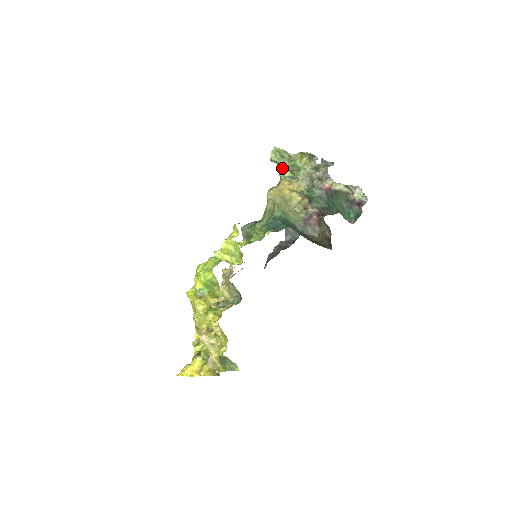
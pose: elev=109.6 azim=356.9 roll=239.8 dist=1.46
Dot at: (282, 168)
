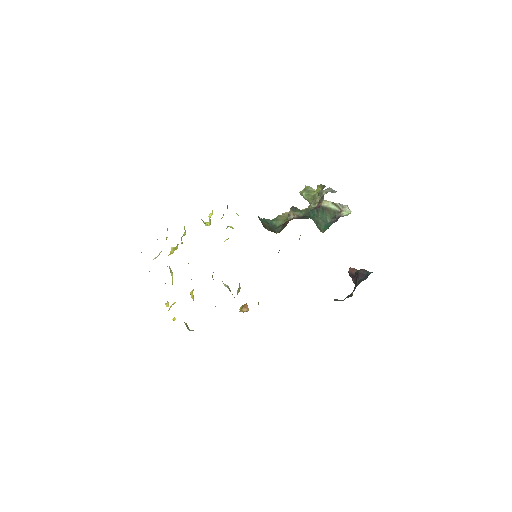
Dot at: occluded
